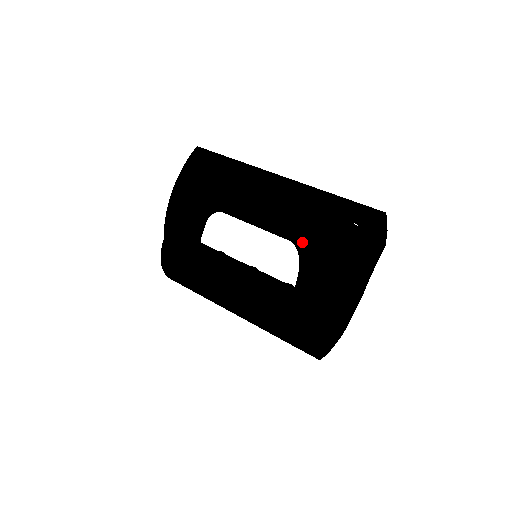
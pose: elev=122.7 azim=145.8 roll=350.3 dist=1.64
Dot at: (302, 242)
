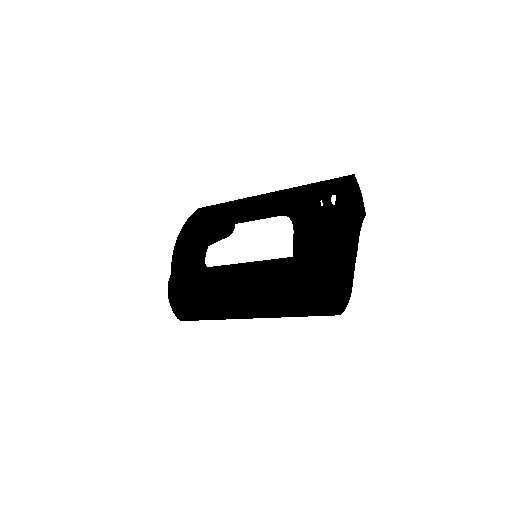
Dot at: (292, 211)
